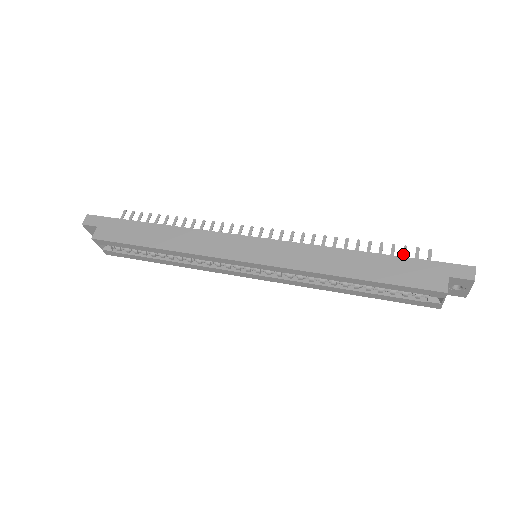
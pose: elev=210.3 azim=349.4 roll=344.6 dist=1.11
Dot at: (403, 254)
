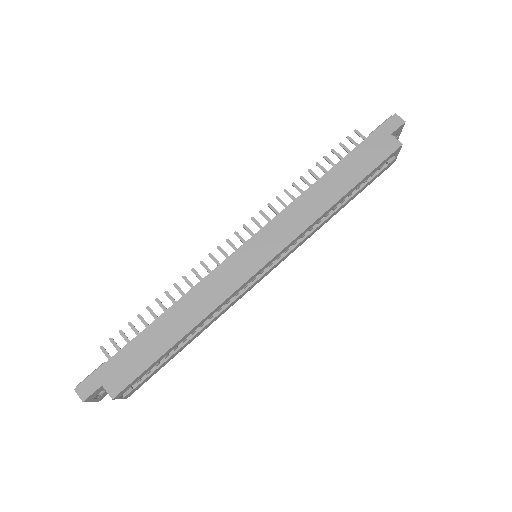
Dot at: (345, 150)
